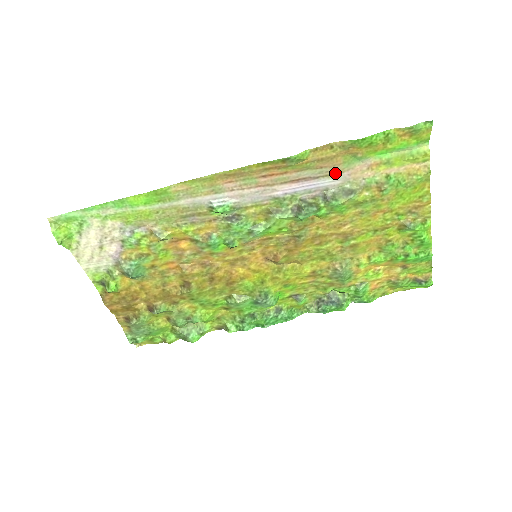
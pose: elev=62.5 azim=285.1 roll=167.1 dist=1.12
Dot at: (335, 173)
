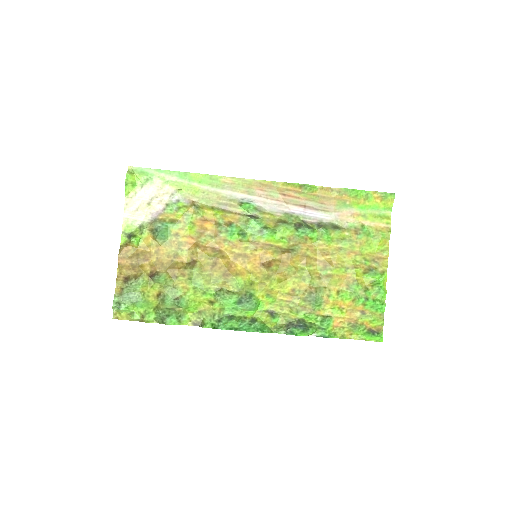
Dot at: (330, 211)
